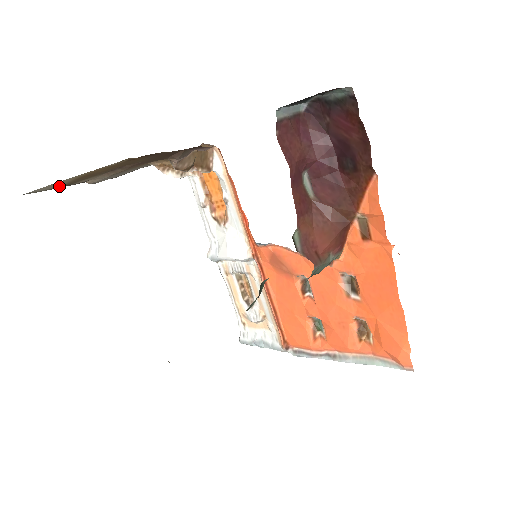
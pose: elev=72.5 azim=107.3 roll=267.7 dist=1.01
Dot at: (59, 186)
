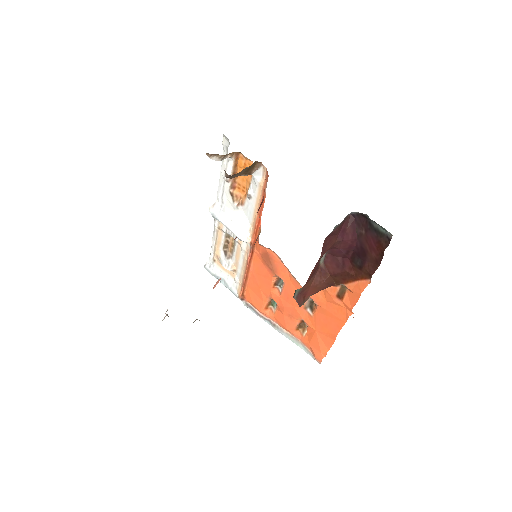
Dot at: occluded
